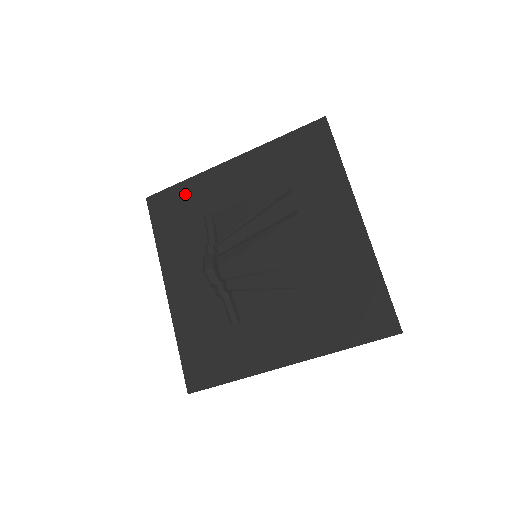
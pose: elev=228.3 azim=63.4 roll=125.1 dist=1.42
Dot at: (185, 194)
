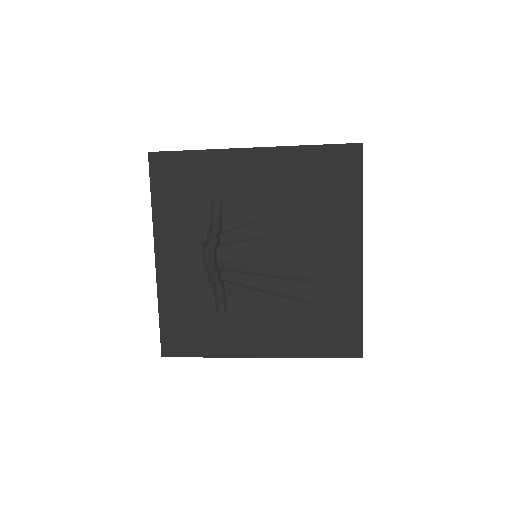
Dot at: (195, 166)
